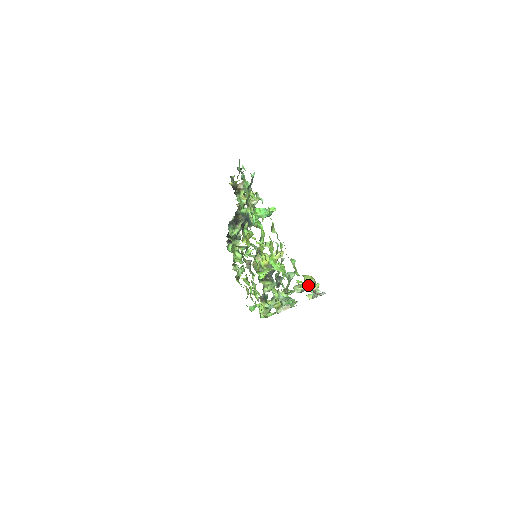
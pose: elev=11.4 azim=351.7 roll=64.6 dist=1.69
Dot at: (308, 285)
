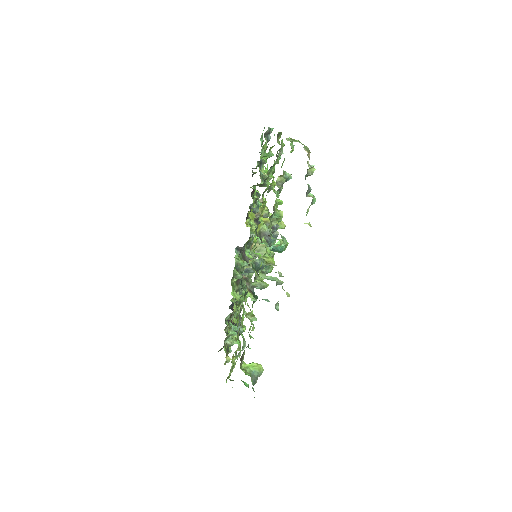
Dot at: (302, 144)
